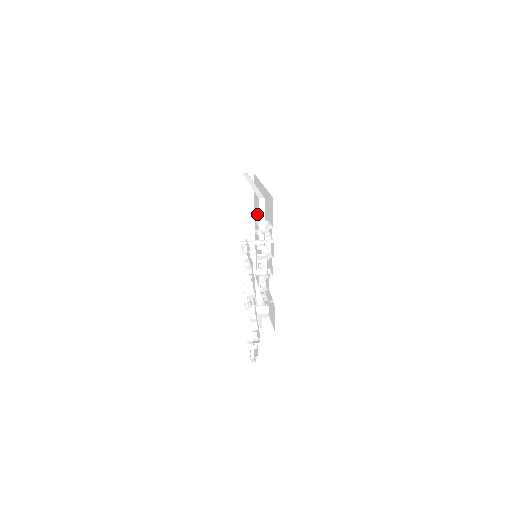
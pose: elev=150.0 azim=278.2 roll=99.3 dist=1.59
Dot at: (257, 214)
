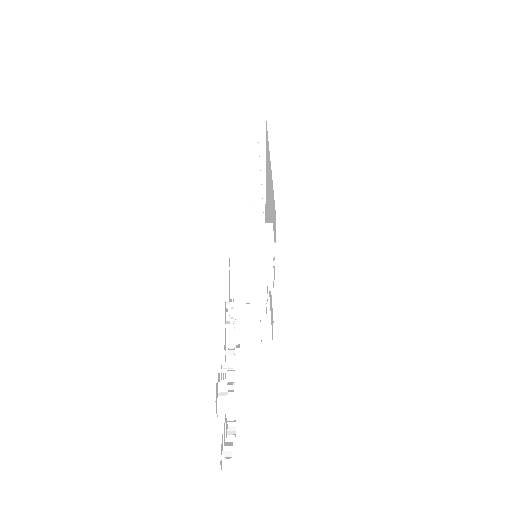
Dot at: (267, 178)
